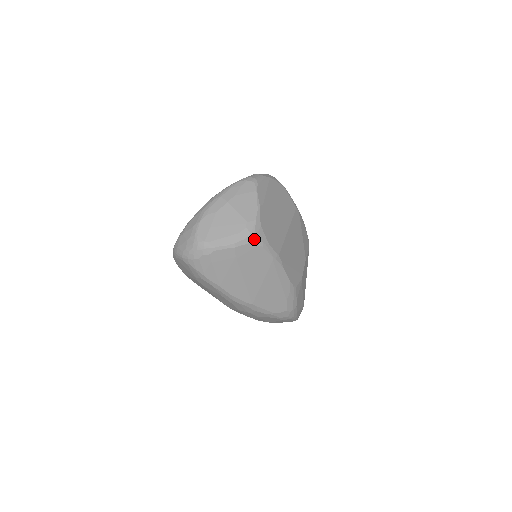
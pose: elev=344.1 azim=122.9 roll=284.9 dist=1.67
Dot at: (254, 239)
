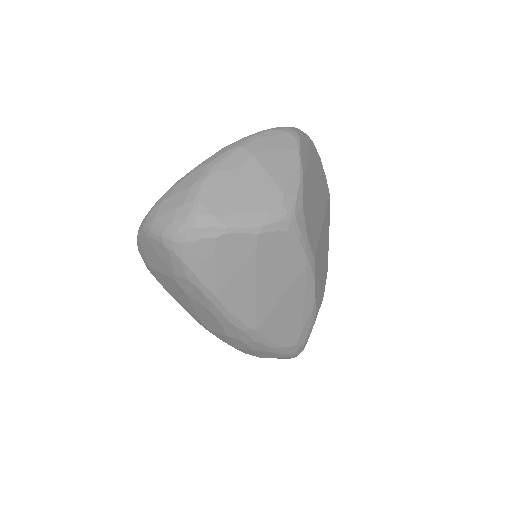
Dot at: (291, 225)
